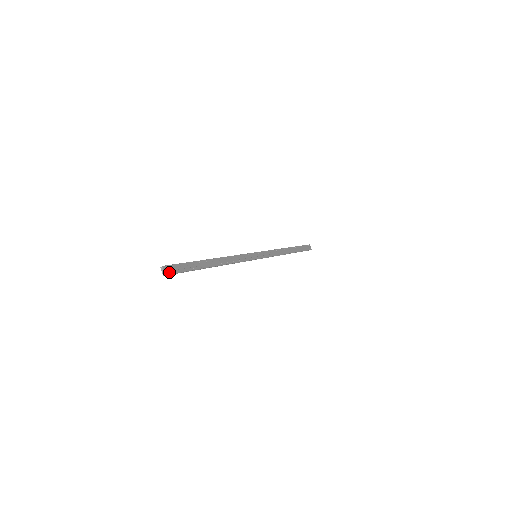
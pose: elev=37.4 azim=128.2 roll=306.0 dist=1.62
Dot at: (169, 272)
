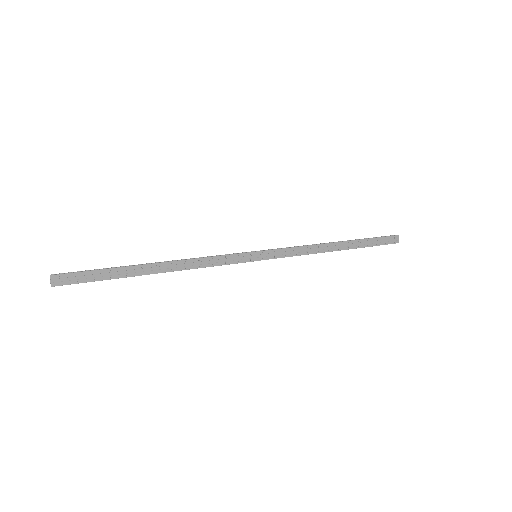
Dot at: (60, 283)
